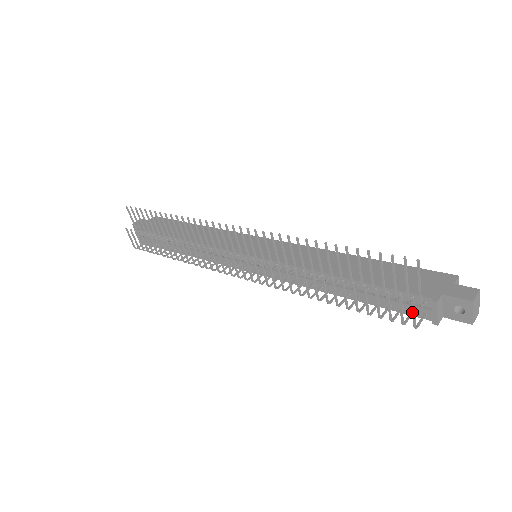
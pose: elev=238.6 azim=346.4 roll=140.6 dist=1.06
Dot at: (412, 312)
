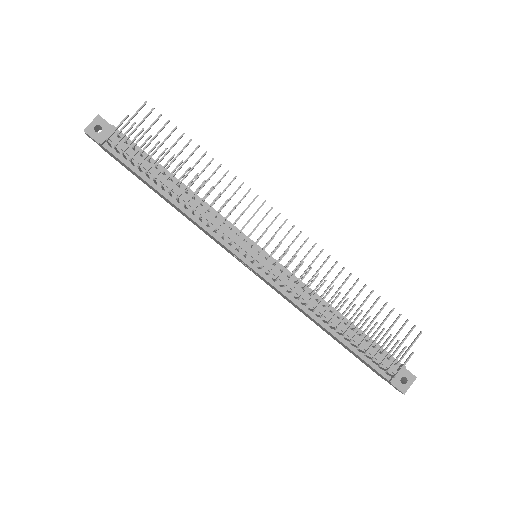
Dot at: (405, 363)
